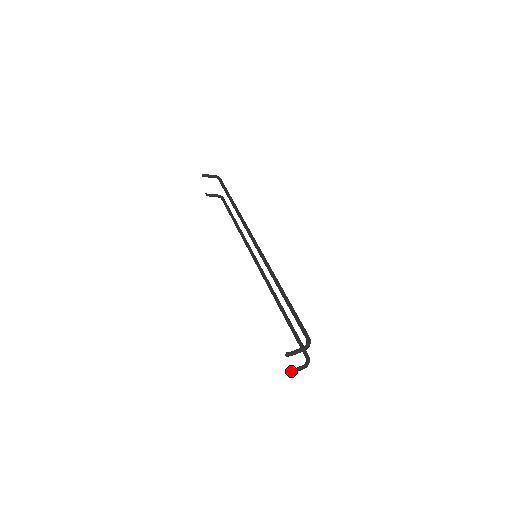
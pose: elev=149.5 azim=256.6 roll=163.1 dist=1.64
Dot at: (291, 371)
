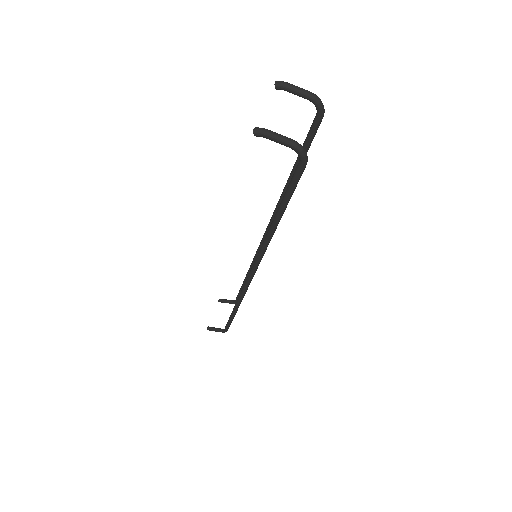
Dot at: (266, 129)
